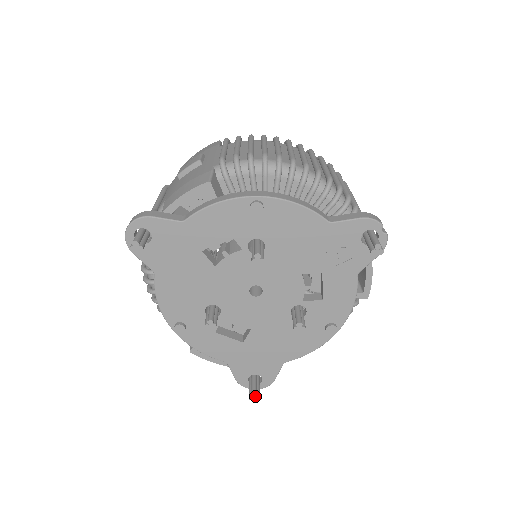
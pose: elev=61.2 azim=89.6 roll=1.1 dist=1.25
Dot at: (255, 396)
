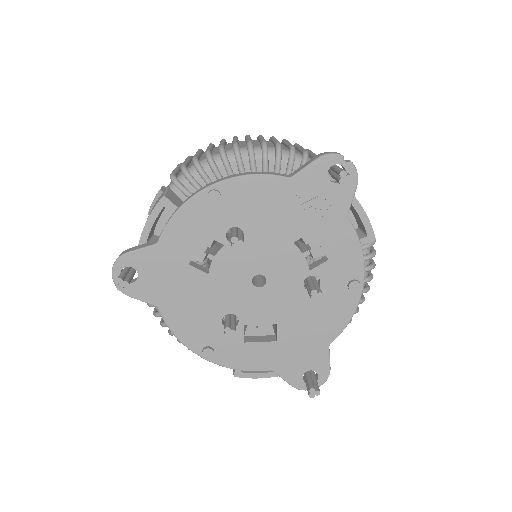
Dot at: (314, 391)
